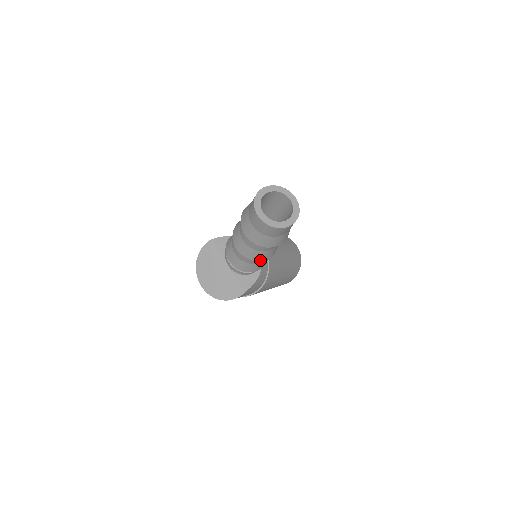
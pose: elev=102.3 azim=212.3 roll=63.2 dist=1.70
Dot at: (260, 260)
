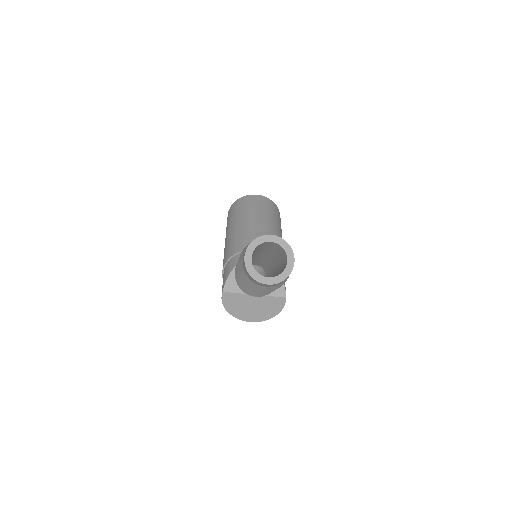
Dot at: occluded
